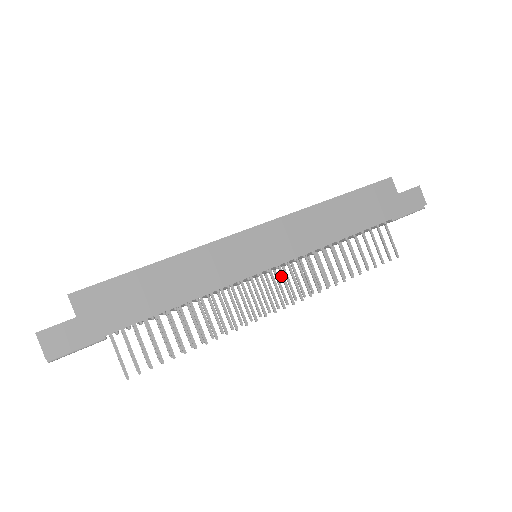
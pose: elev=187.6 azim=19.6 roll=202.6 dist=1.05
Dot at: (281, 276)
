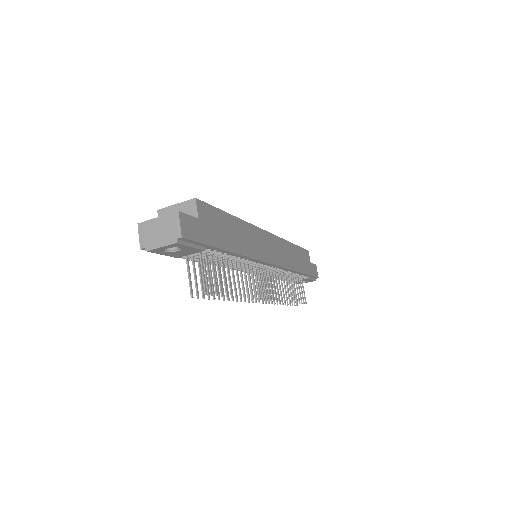
Dot at: (269, 277)
